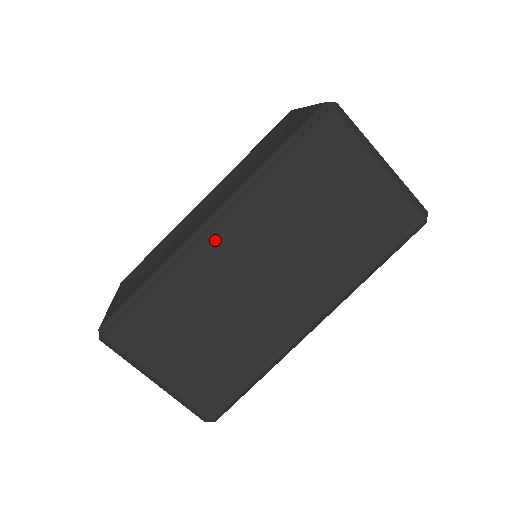
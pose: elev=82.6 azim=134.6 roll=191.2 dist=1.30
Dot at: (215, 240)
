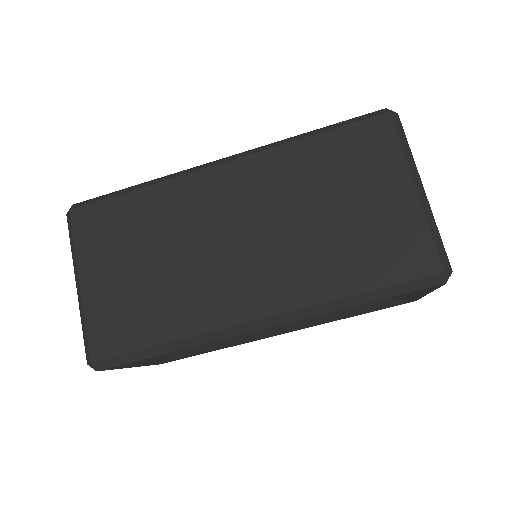
Dot at: (214, 175)
